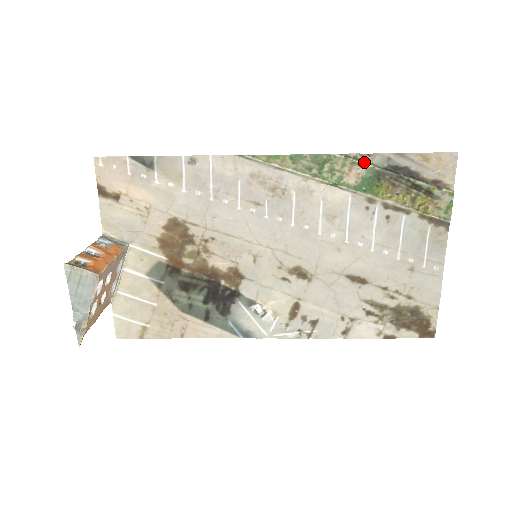
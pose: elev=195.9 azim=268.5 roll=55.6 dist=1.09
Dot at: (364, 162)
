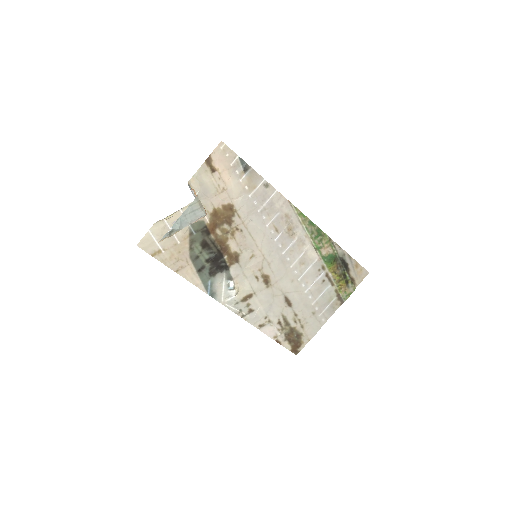
Dot at: (335, 248)
